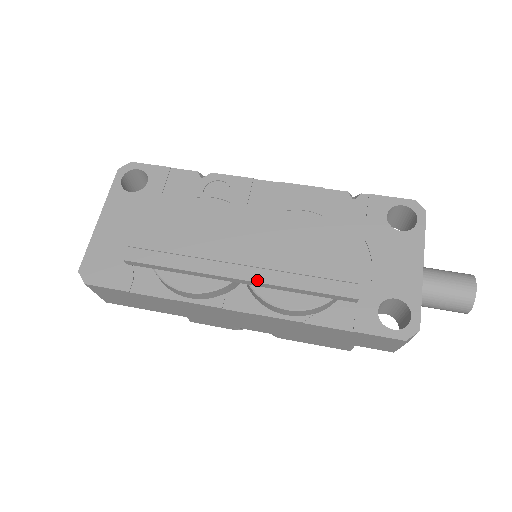
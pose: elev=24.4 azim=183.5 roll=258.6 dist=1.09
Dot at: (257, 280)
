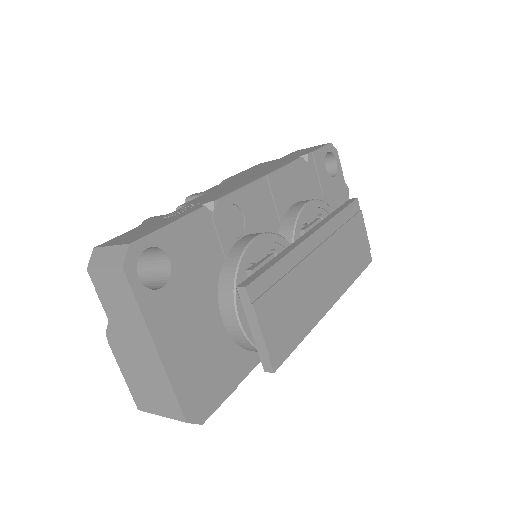
Dot at: (340, 296)
